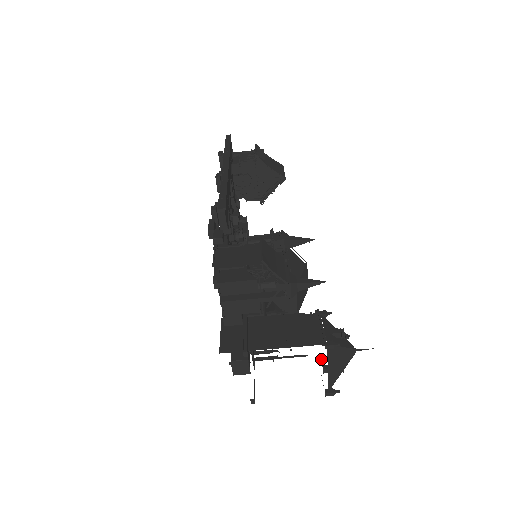
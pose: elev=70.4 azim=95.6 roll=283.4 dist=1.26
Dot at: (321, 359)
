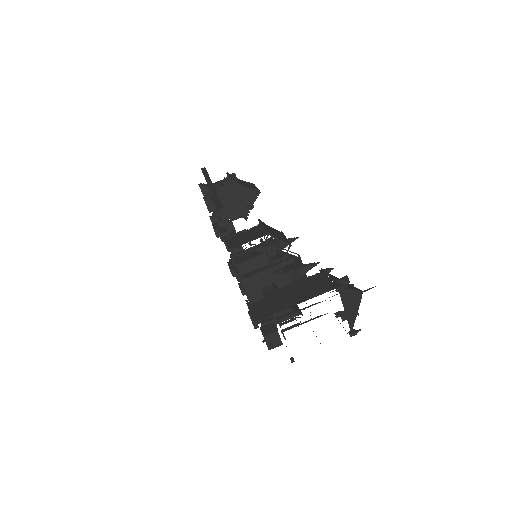
Dot at: (337, 314)
